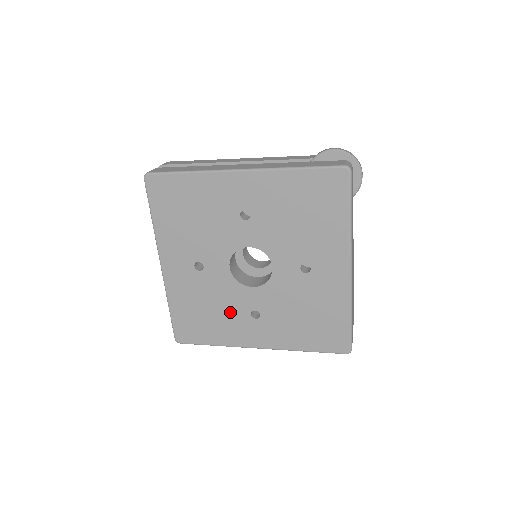
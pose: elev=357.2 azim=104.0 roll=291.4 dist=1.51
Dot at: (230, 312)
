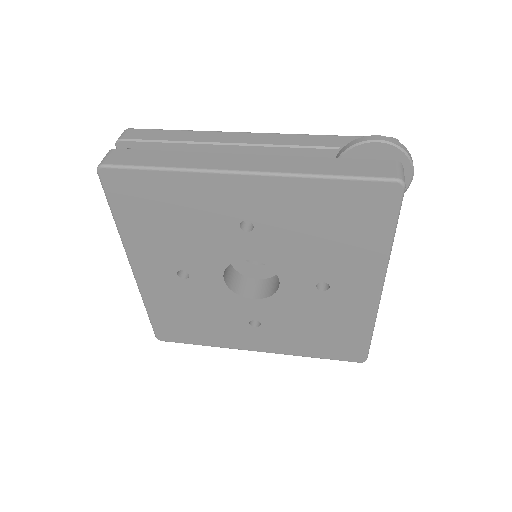
Dot at: (223, 319)
